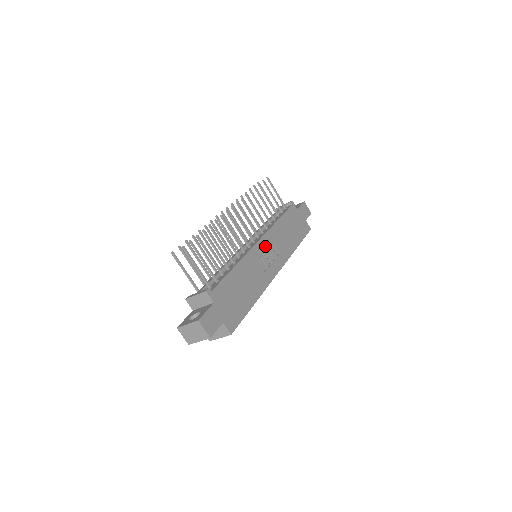
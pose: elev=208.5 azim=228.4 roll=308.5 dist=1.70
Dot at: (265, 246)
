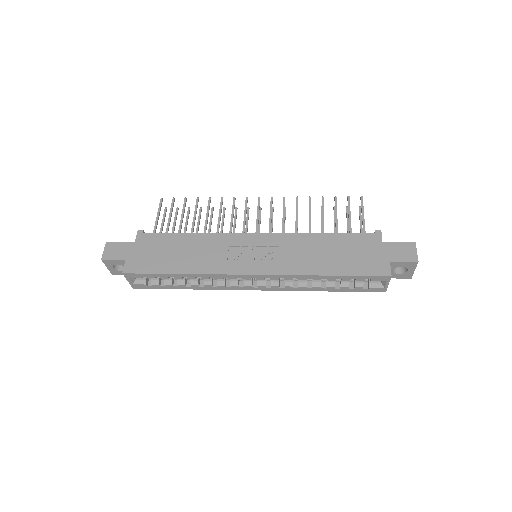
Dot at: (261, 243)
